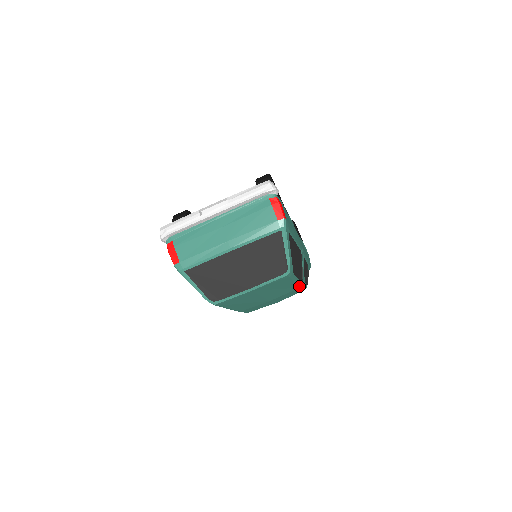
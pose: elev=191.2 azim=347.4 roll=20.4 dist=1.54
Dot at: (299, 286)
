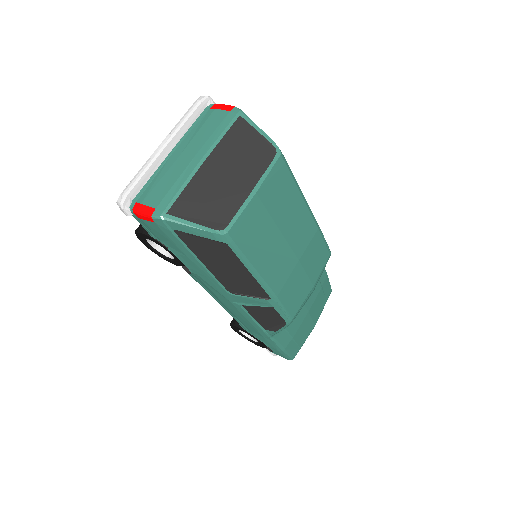
Dot at: (315, 222)
